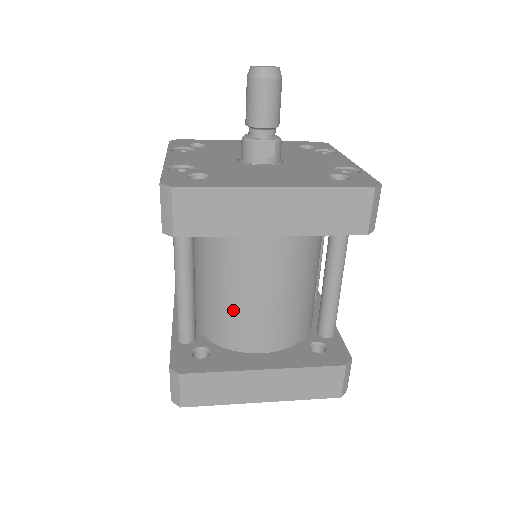
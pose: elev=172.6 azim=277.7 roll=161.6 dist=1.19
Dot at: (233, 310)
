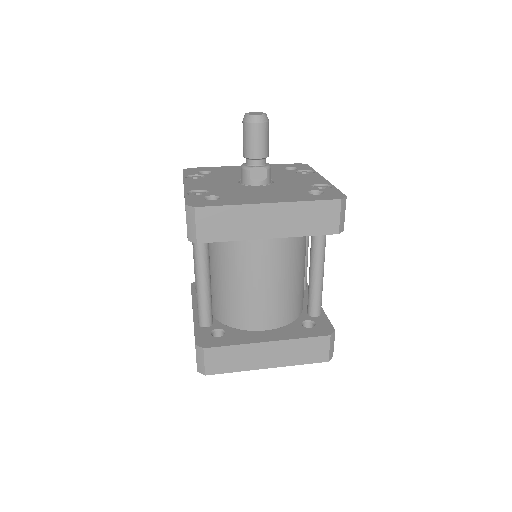
Dot at: (241, 298)
